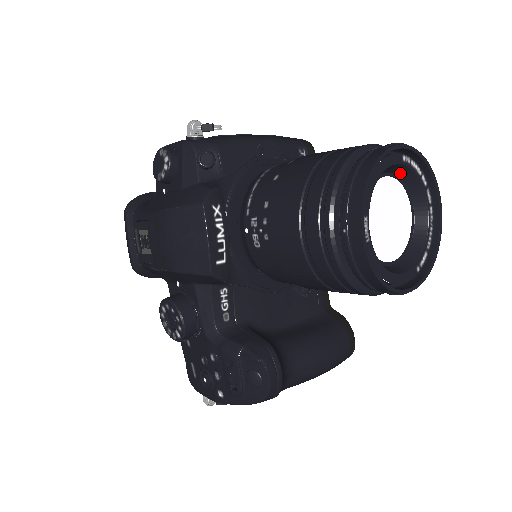
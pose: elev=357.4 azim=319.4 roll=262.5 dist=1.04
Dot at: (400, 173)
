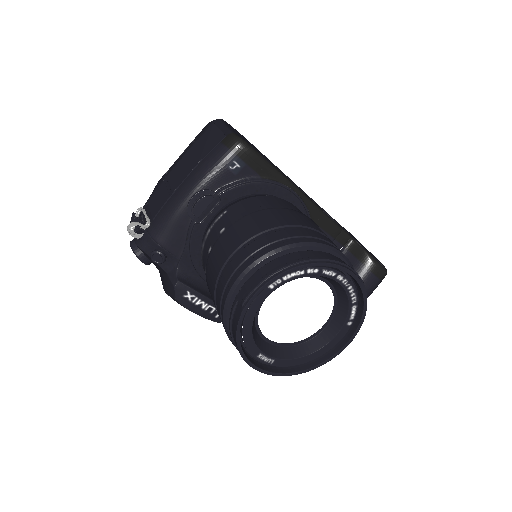
Dot at: occluded
